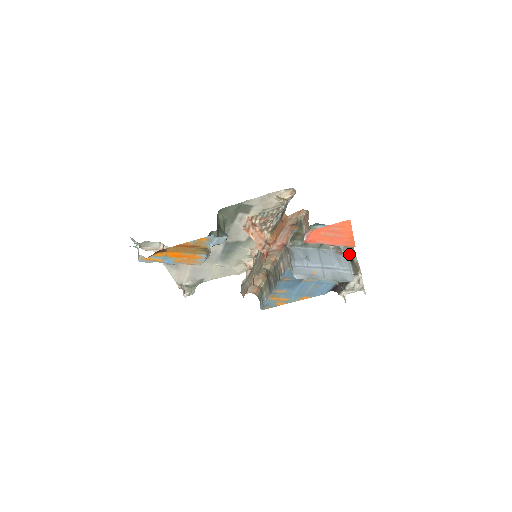
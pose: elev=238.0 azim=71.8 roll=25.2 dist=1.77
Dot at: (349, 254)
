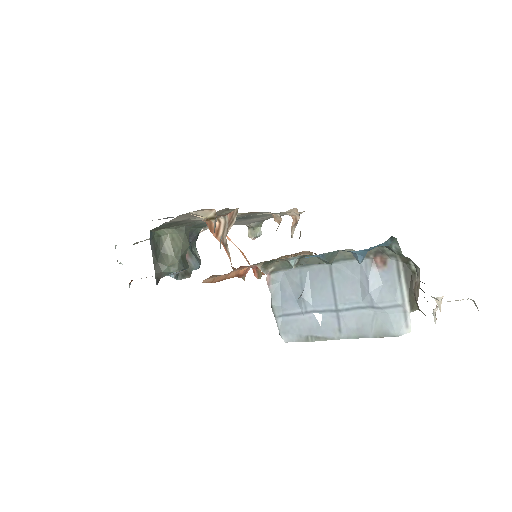
Dot at: (404, 261)
